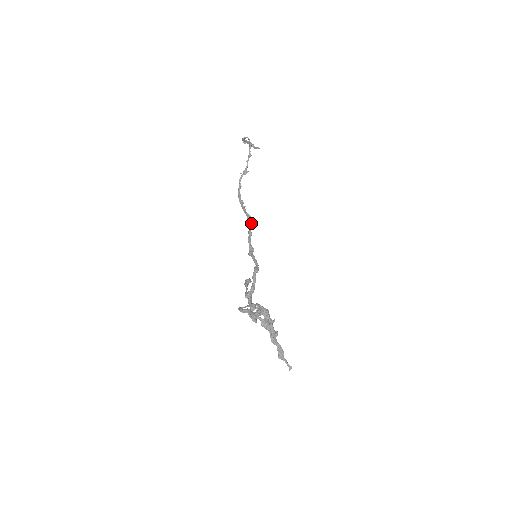
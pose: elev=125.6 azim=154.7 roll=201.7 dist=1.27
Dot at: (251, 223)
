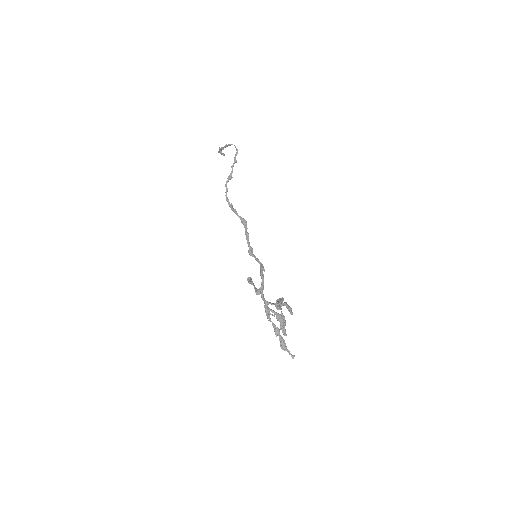
Dot at: (246, 225)
